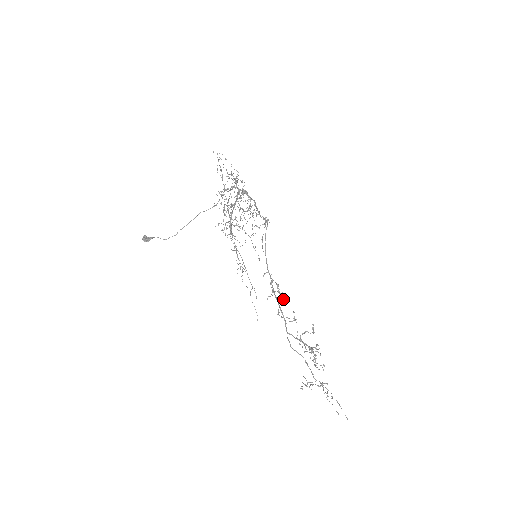
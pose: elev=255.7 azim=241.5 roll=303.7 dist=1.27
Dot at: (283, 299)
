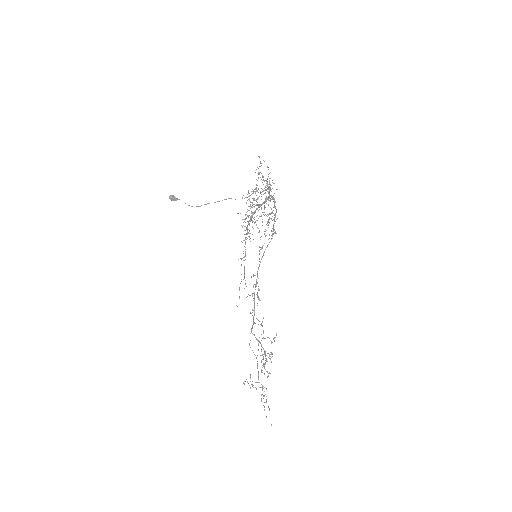
Dot at: occluded
